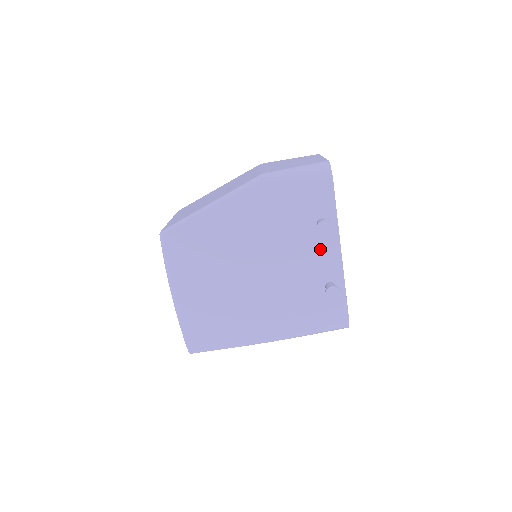
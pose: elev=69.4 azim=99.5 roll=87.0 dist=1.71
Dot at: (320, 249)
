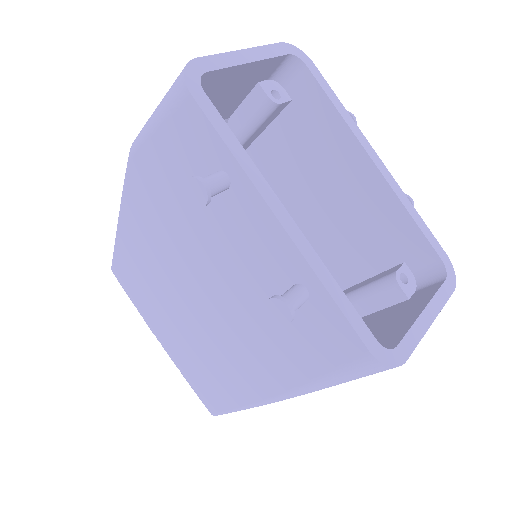
Dot at: (247, 228)
